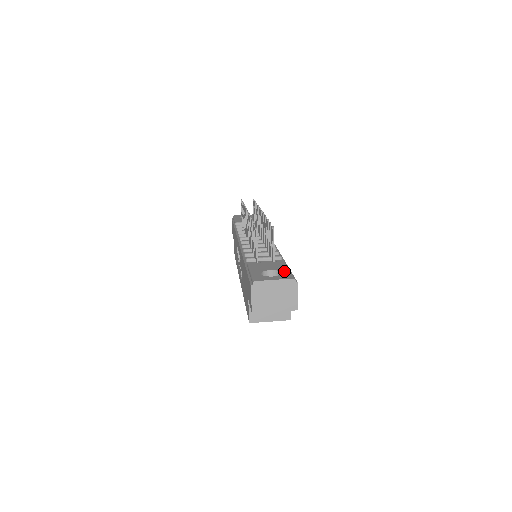
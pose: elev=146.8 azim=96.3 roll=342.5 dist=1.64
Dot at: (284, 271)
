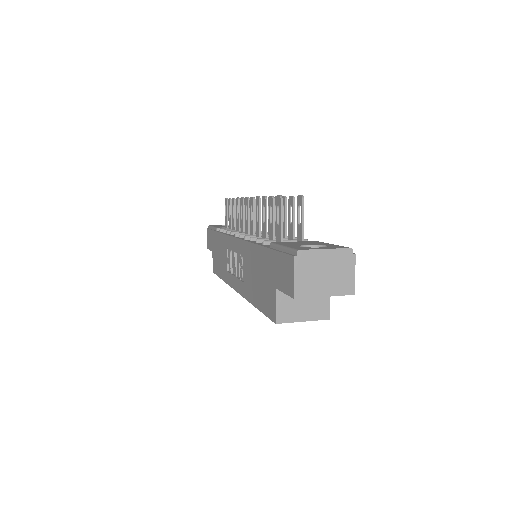
Dot at: (329, 244)
